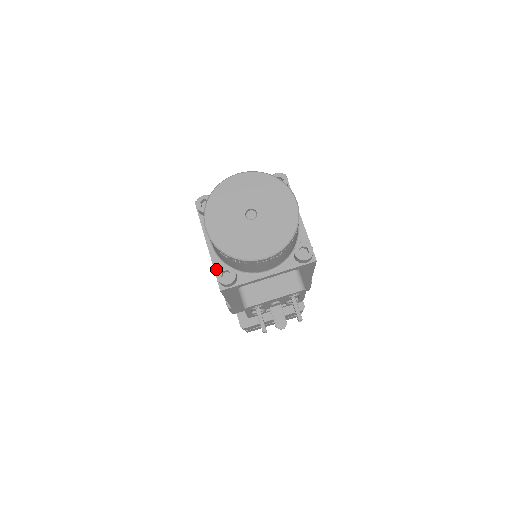
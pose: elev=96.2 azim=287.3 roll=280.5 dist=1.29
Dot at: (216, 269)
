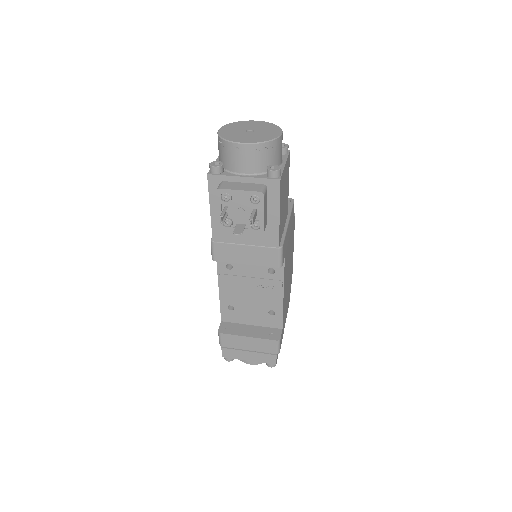
Dot at: occluded
